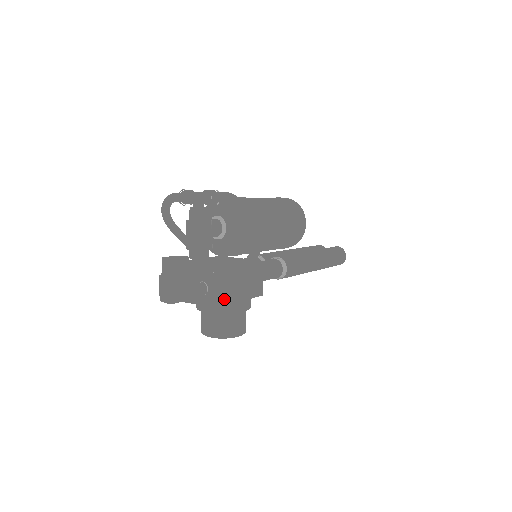
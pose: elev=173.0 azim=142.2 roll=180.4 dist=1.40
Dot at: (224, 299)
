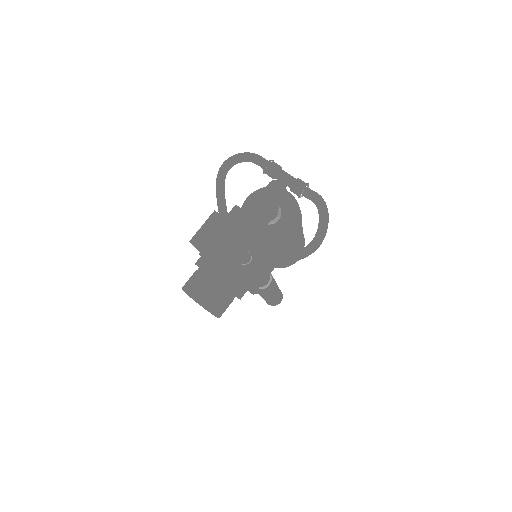
Dot at: (248, 279)
